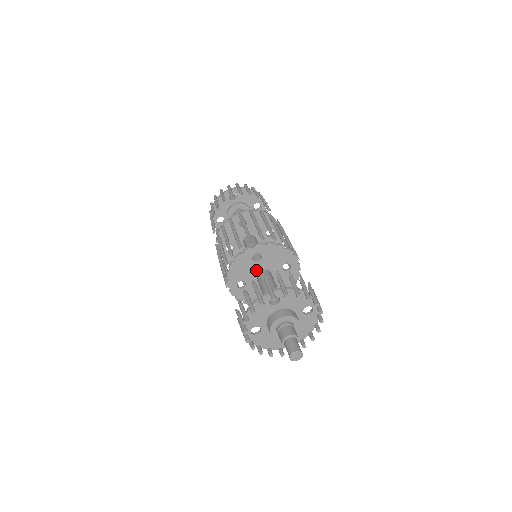
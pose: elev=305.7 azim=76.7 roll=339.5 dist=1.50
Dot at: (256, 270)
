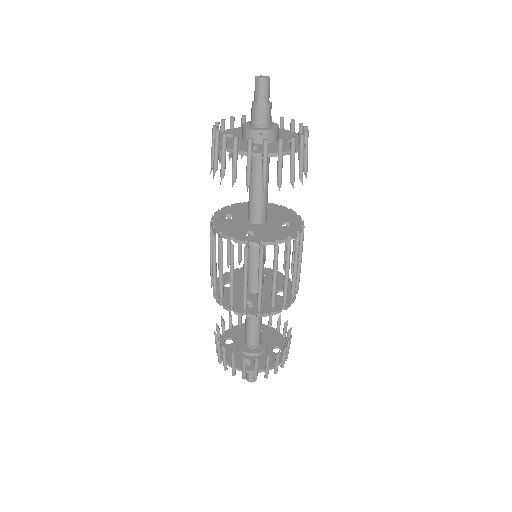
Dot at: occluded
